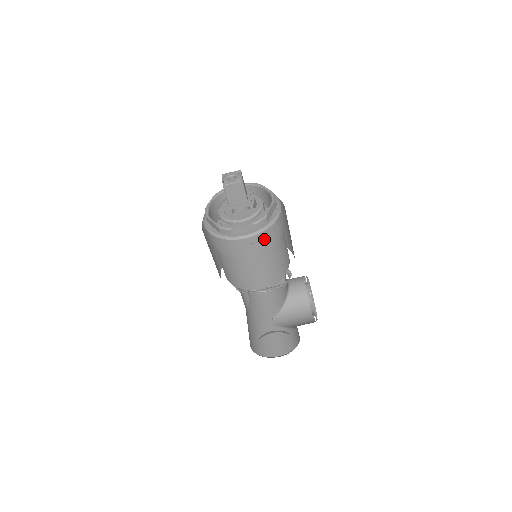
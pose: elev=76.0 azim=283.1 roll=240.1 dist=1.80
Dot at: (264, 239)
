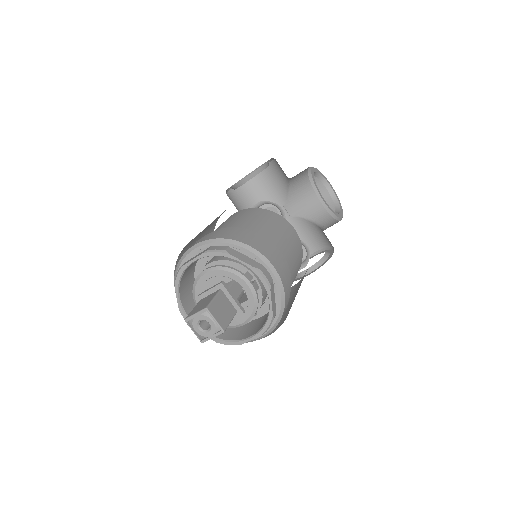
Dot at: occluded
